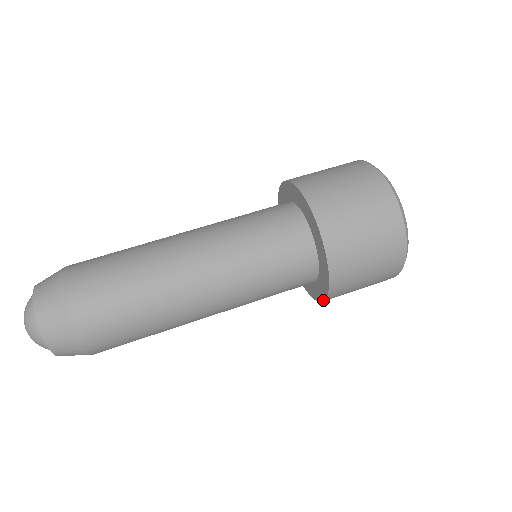
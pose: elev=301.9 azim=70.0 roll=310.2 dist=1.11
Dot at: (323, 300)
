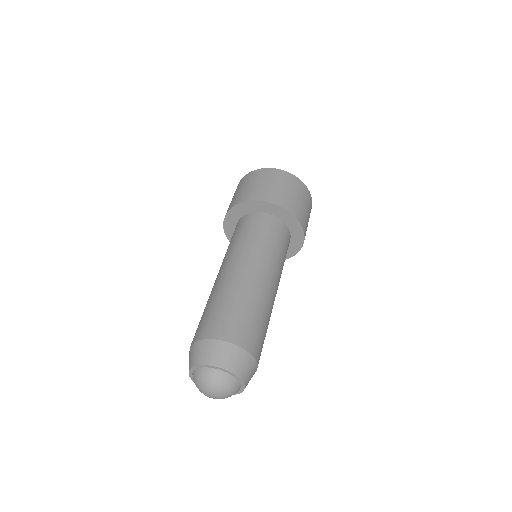
Dot at: (304, 239)
